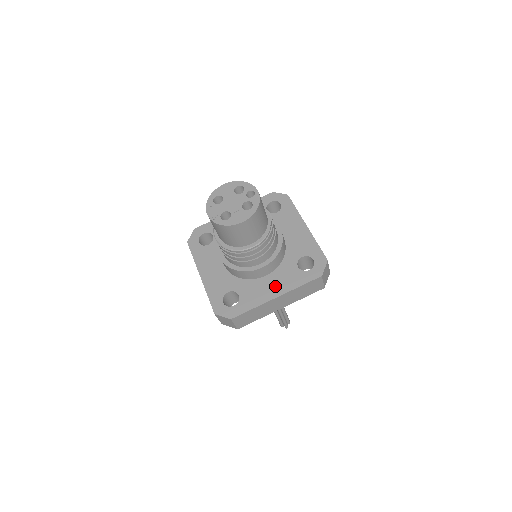
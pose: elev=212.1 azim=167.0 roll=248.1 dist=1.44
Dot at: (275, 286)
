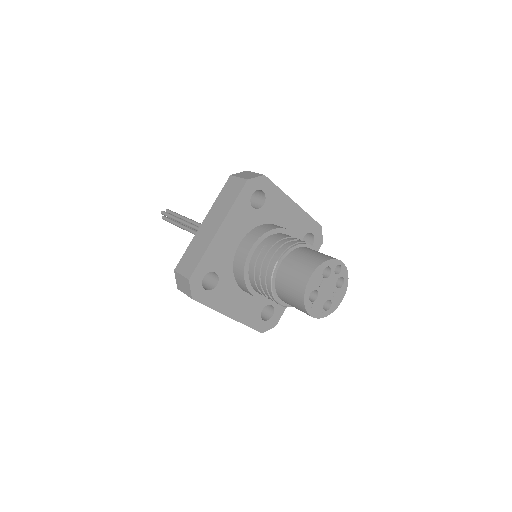
Dot at: occluded
